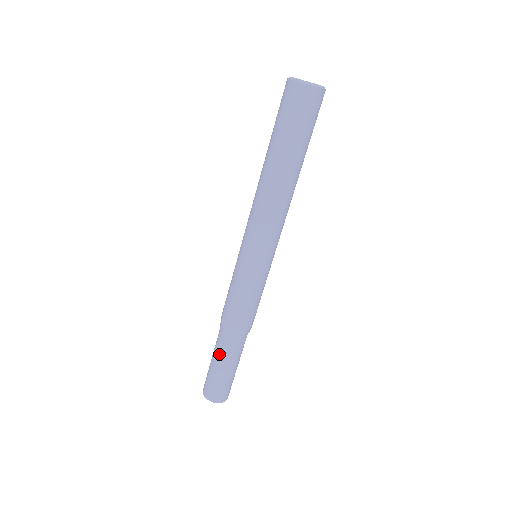
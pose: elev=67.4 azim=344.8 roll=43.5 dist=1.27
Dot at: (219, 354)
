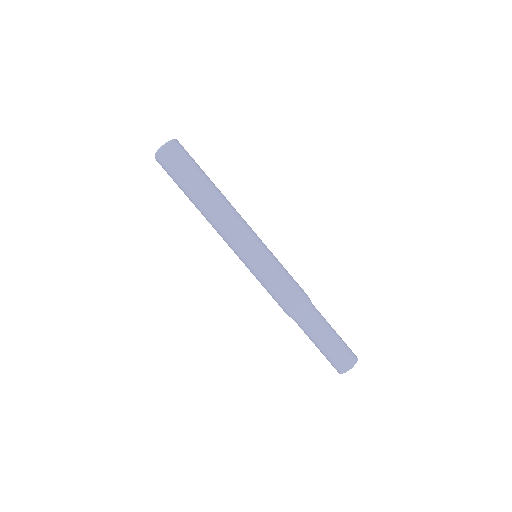
Dot at: (317, 331)
